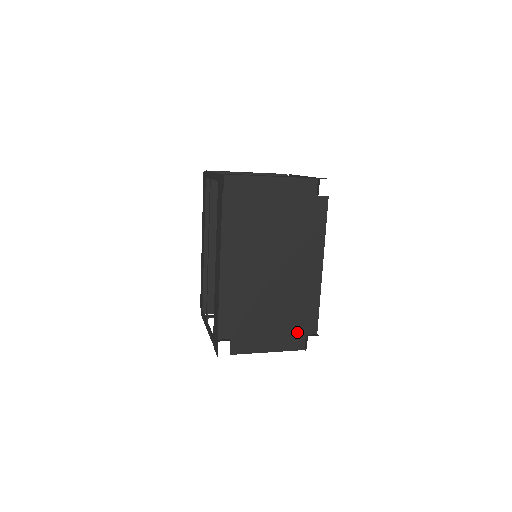
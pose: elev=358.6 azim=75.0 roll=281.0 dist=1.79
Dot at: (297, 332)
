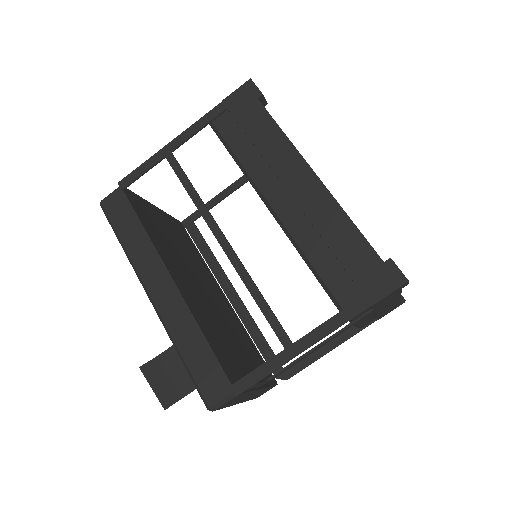
Dot at: occluded
